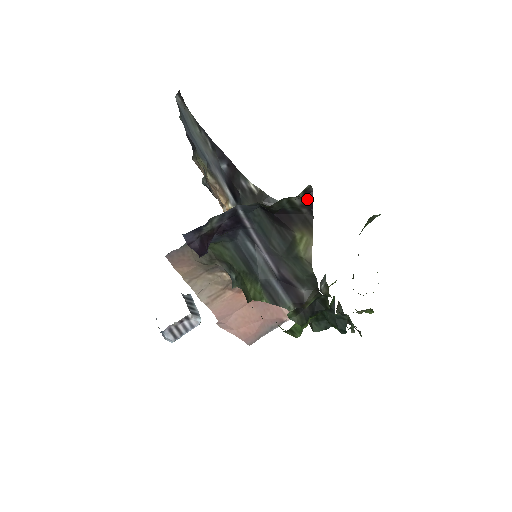
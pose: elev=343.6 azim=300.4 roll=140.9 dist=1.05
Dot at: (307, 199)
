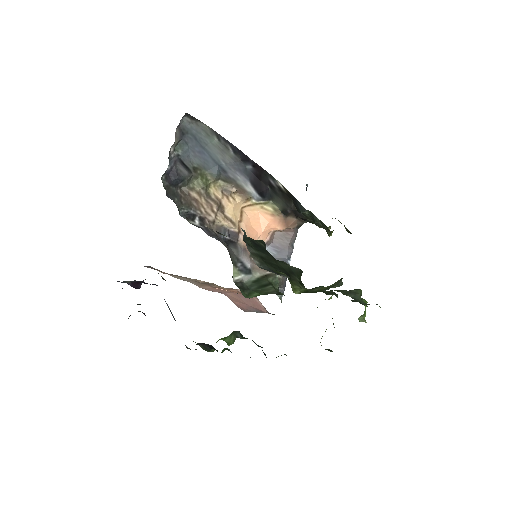
Dot at: (144, 314)
